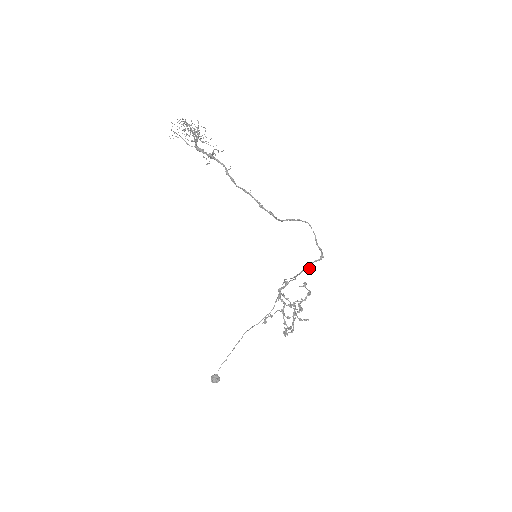
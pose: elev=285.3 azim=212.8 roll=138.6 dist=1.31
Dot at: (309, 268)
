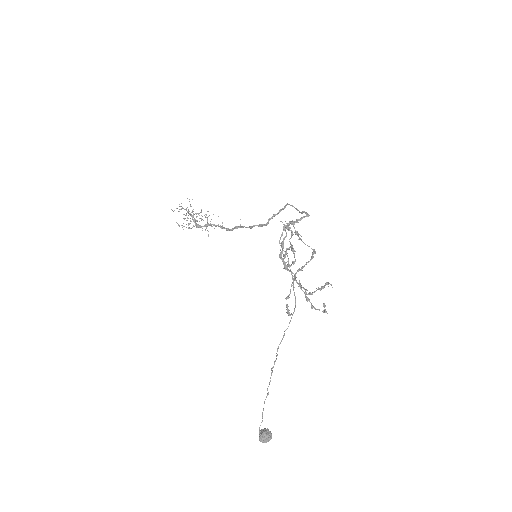
Dot at: (297, 222)
